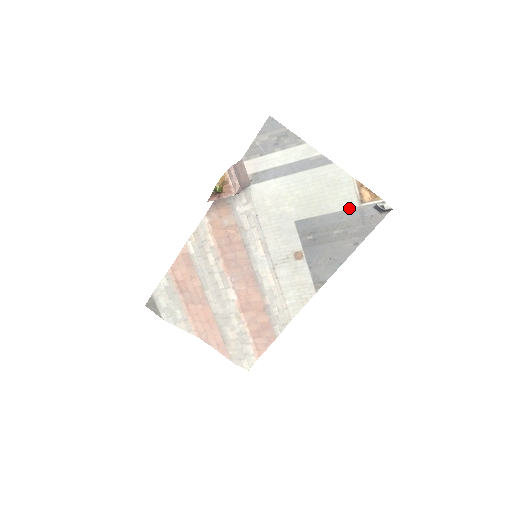
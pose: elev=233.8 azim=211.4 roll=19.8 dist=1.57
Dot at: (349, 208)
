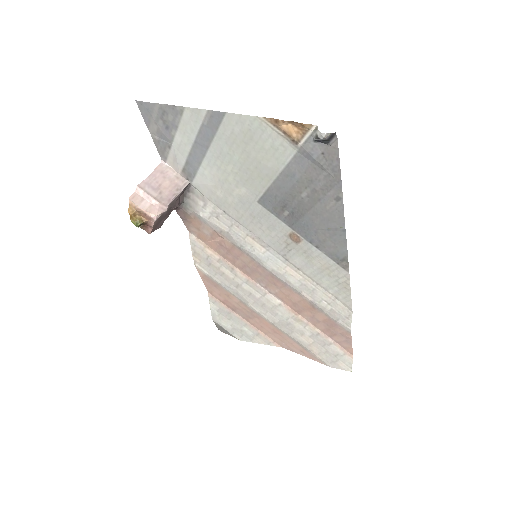
Dot at: (290, 158)
